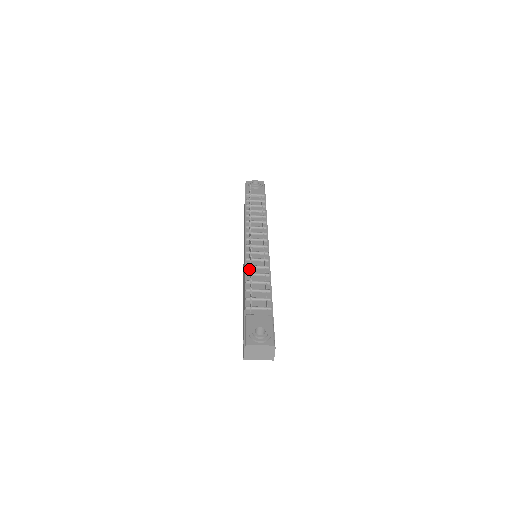
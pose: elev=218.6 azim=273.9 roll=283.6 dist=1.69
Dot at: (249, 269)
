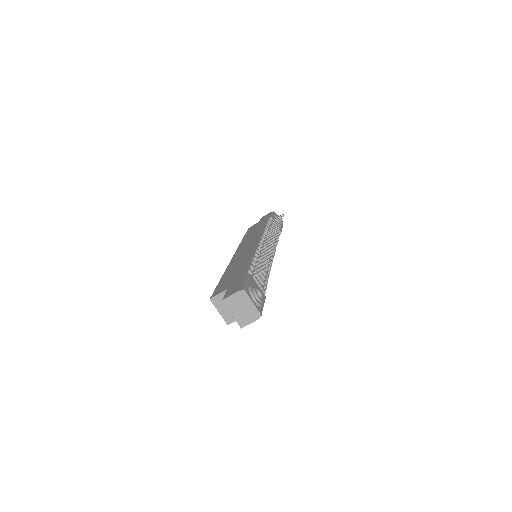
Dot at: (258, 254)
